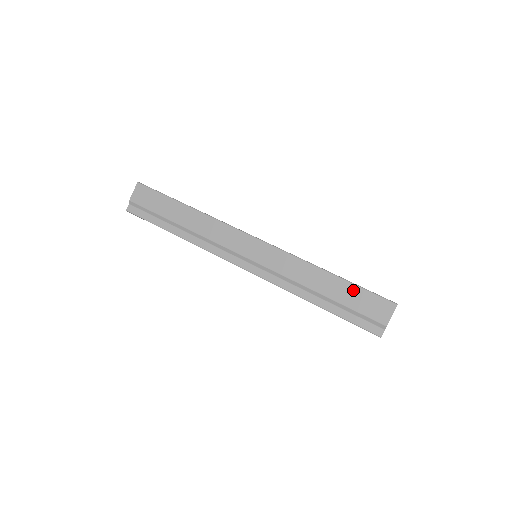
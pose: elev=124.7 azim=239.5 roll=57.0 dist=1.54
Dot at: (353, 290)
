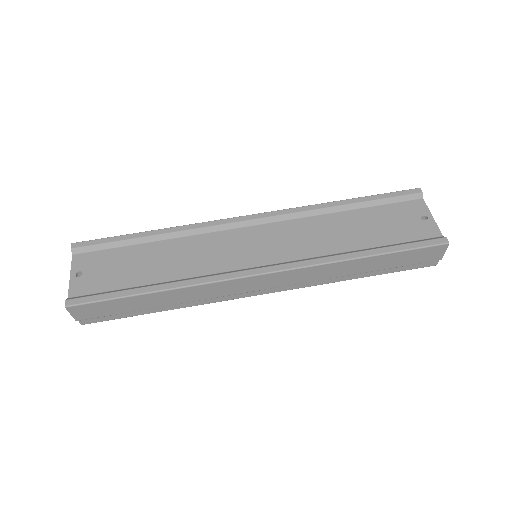
Dot at: (397, 256)
